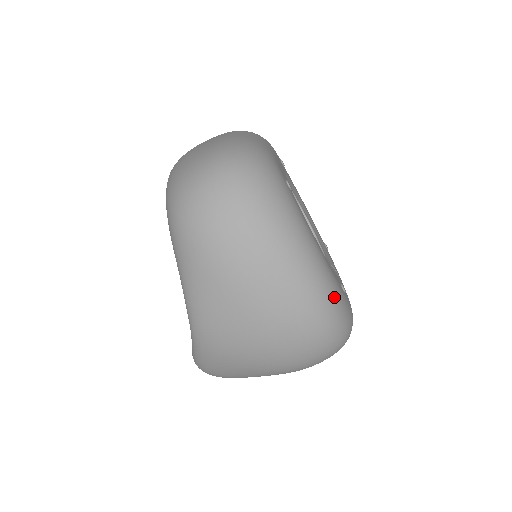
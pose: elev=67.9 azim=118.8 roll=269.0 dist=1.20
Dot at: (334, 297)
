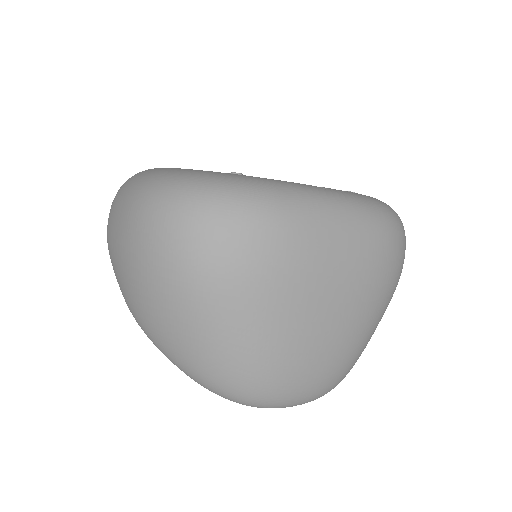
Dot at: (161, 174)
